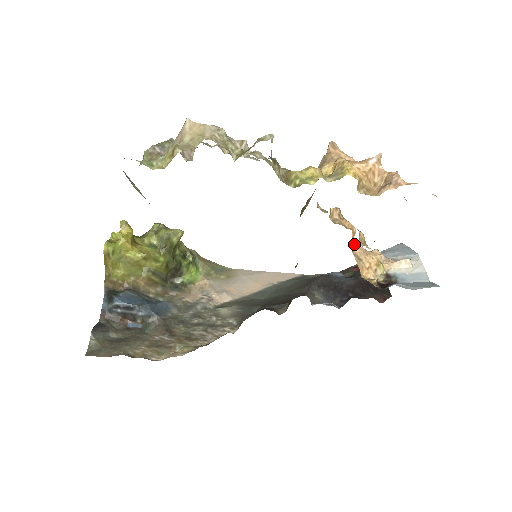
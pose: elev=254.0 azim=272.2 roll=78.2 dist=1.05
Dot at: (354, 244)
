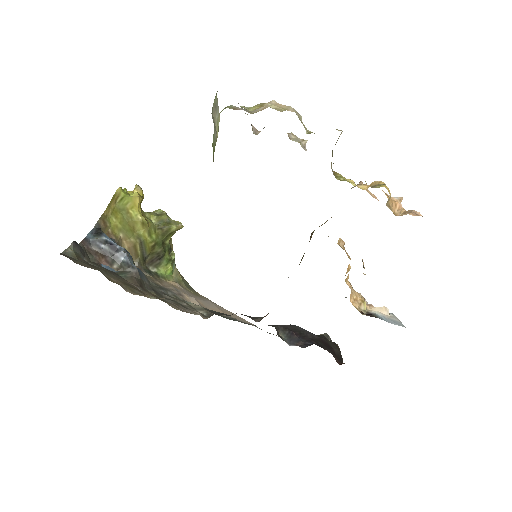
Dot at: (348, 276)
